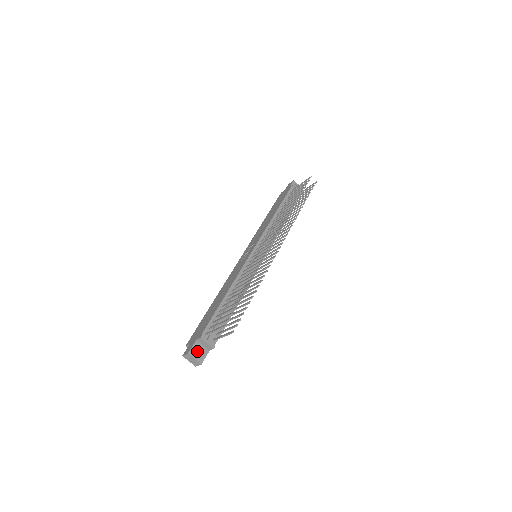
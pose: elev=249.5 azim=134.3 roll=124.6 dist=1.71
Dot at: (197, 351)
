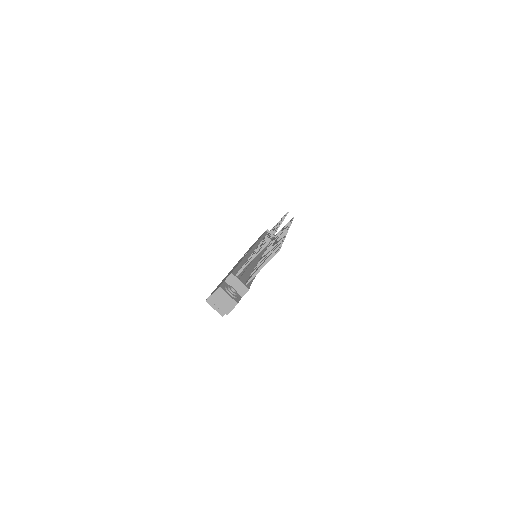
Dot at: occluded
